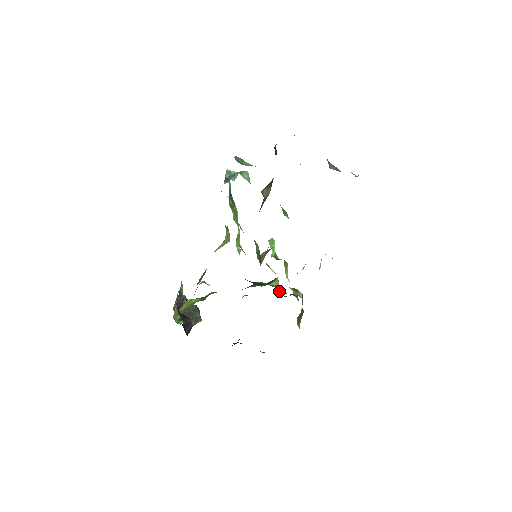
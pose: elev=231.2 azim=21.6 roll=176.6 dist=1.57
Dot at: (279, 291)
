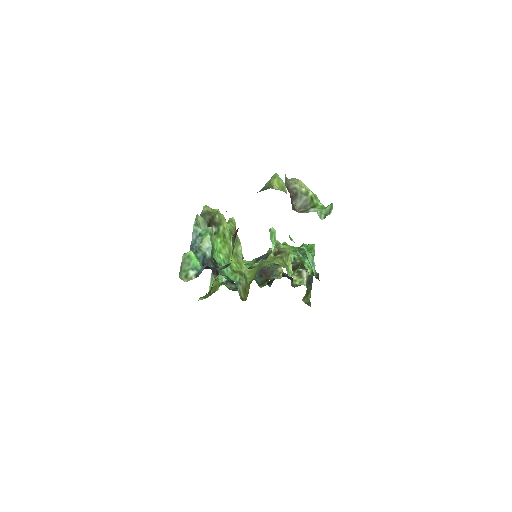
Dot at: (292, 261)
